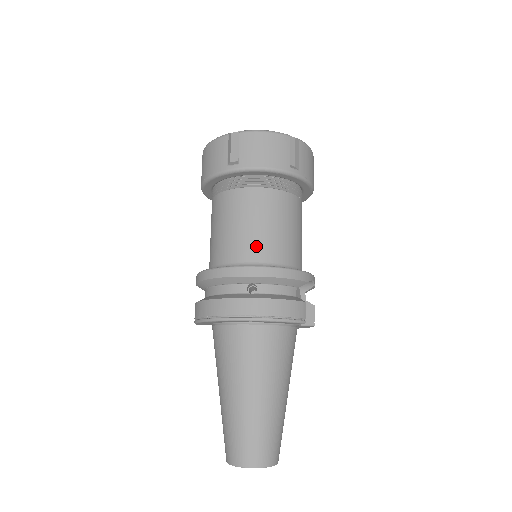
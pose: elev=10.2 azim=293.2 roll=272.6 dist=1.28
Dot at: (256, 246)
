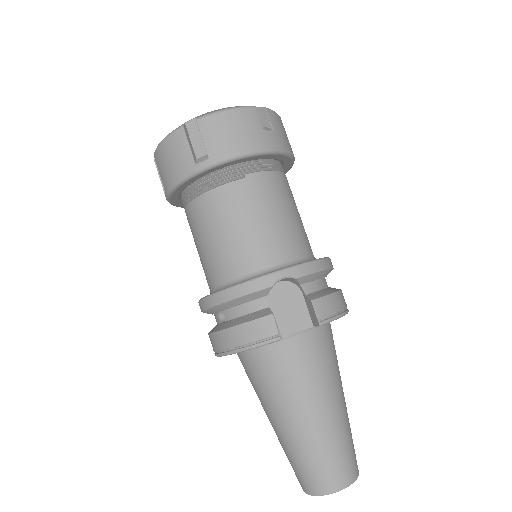
Dot at: (211, 268)
